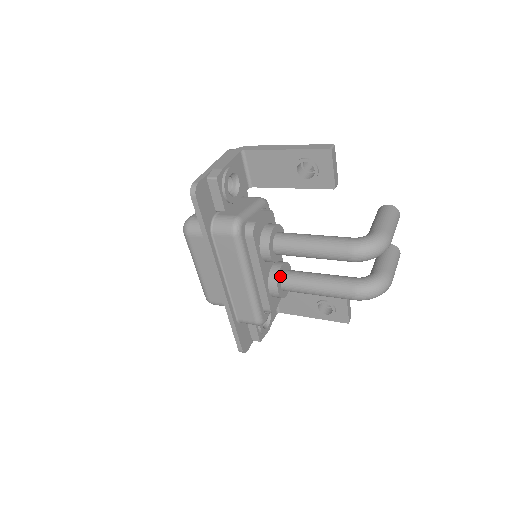
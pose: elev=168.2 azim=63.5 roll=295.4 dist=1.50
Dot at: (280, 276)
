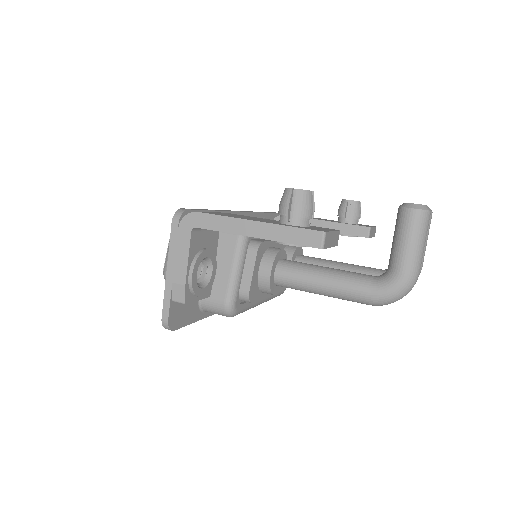
Dot at: occluded
